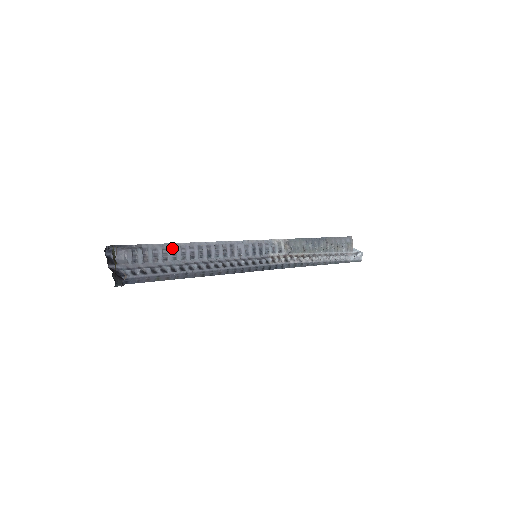
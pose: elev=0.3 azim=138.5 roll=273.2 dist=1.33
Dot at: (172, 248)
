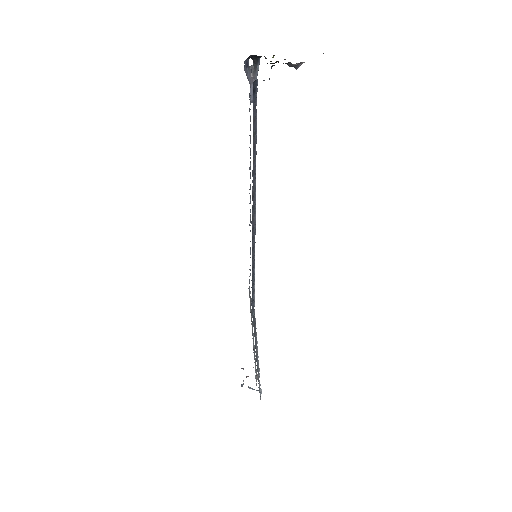
Dot at: occluded
